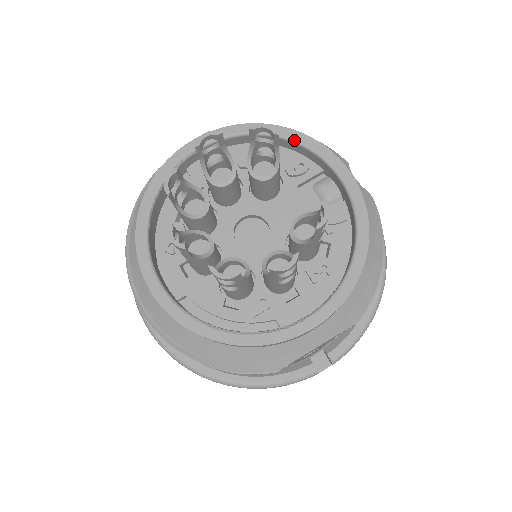
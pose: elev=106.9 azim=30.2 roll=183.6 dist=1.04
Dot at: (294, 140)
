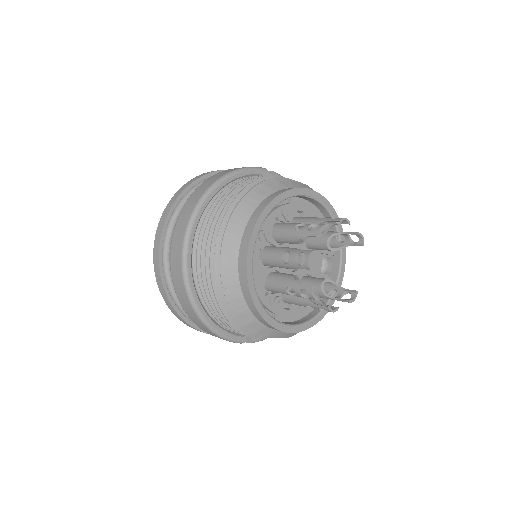
Dot at: occluded
